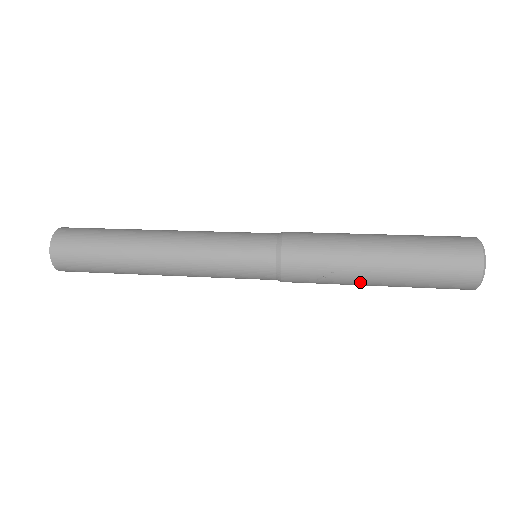
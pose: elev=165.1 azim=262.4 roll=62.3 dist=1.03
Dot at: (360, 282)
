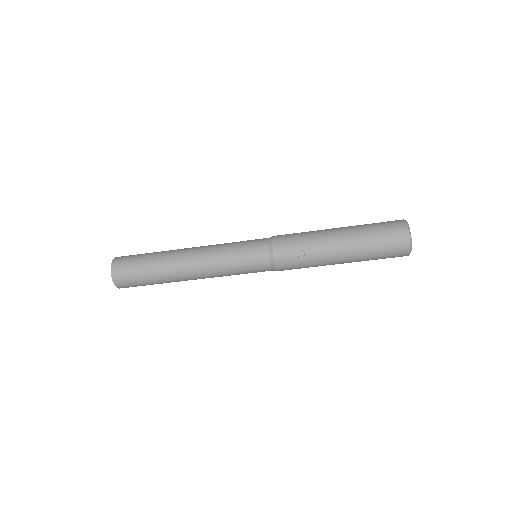
Dot at: (329, 256)
